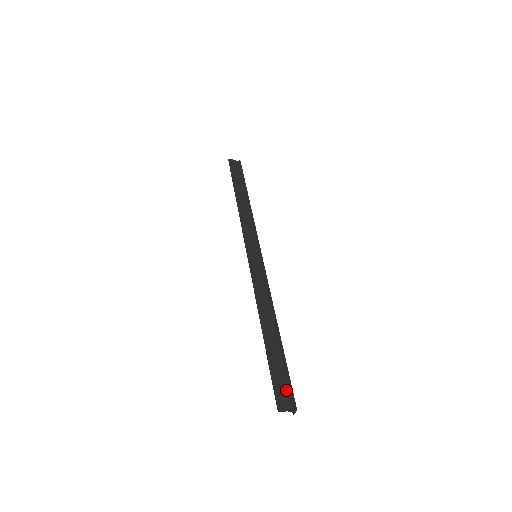
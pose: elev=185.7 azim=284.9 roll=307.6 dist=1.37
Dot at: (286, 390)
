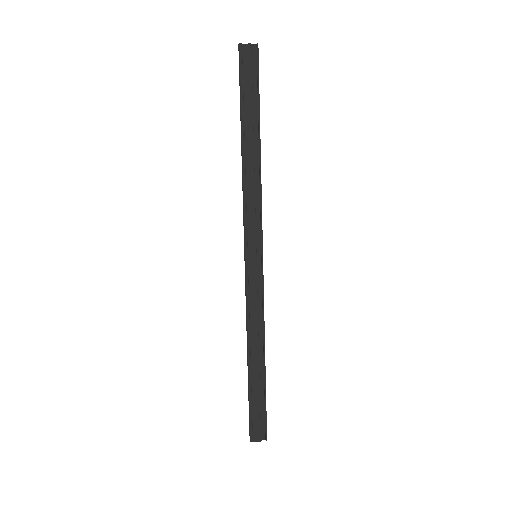
Dot at: (261, 422)
